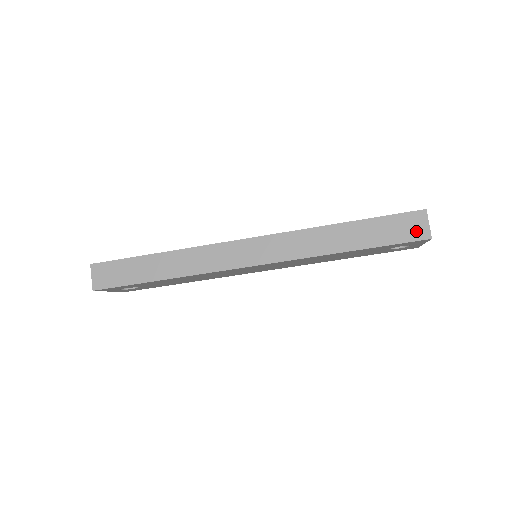
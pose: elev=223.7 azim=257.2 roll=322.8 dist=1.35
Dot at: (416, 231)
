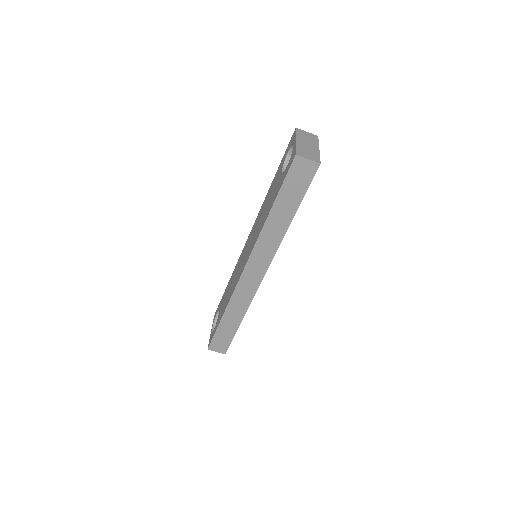
Dot at: (307, 171)
